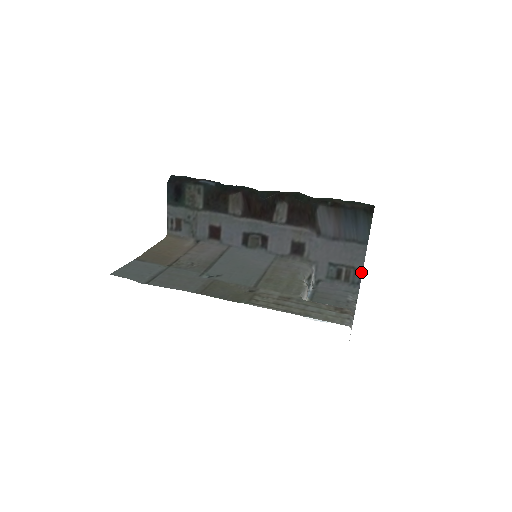
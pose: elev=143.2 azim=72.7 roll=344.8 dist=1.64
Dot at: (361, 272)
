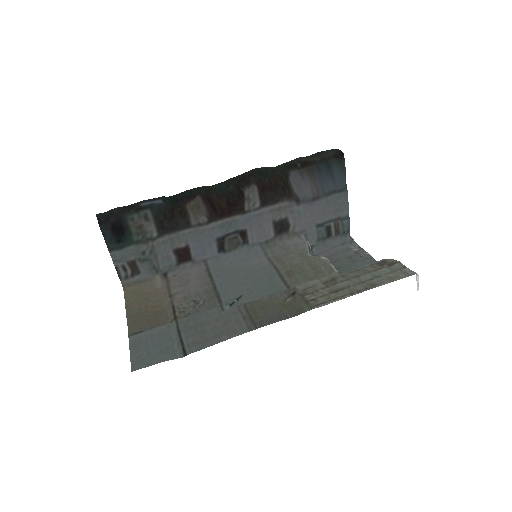
Dot at: (348, 219)
